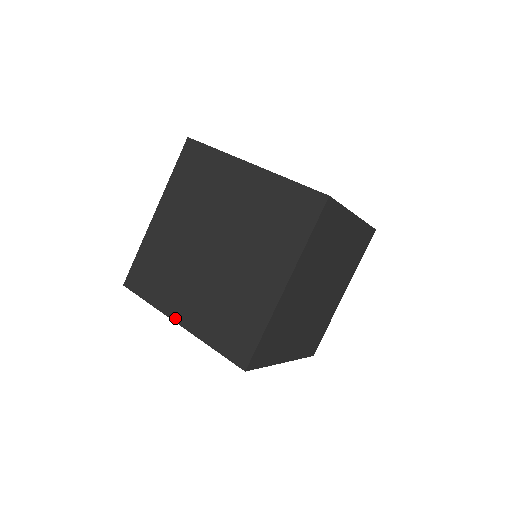
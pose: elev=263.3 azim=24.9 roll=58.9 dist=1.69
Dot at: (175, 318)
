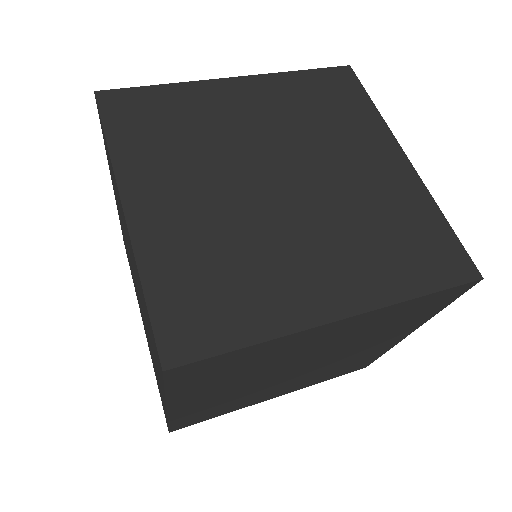
Dot at: (327, 316)
